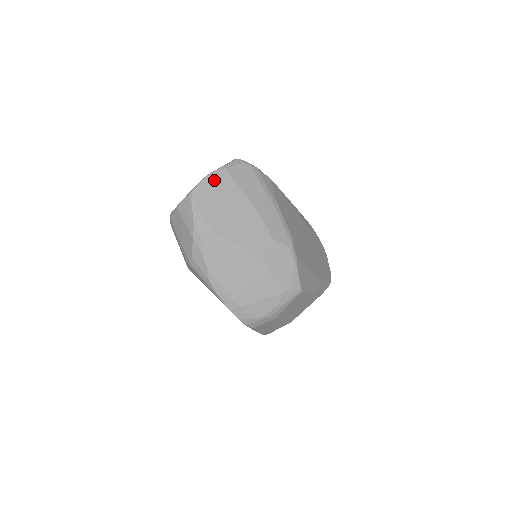
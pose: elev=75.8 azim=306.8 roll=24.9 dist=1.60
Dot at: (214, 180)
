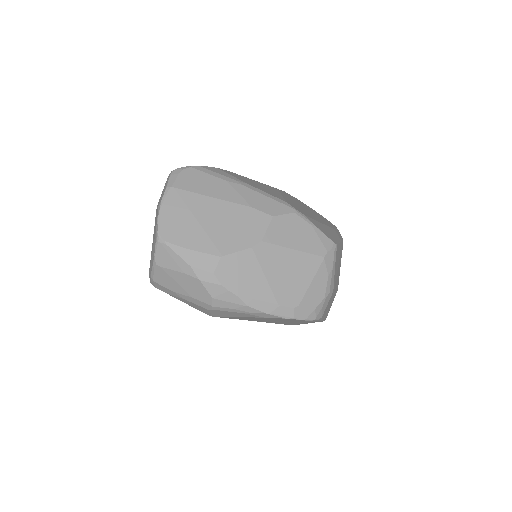
Dot at: (170, 207)
